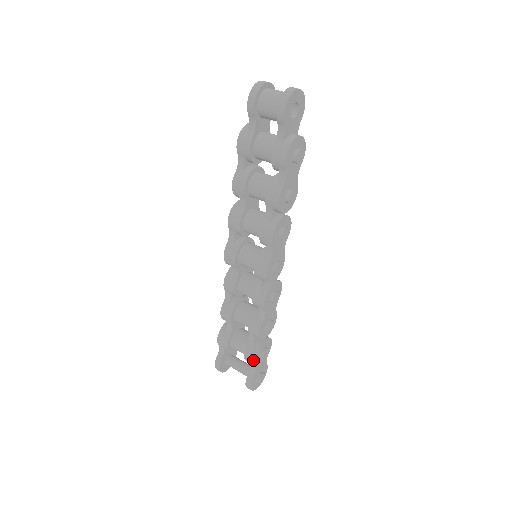
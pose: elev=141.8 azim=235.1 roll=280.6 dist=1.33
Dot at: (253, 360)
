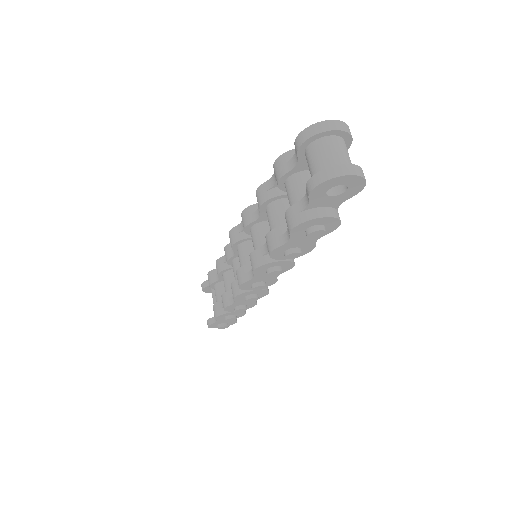
Dot at: (215, 316)
